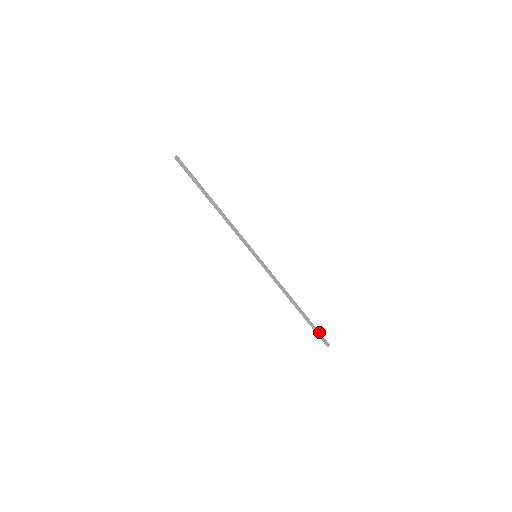
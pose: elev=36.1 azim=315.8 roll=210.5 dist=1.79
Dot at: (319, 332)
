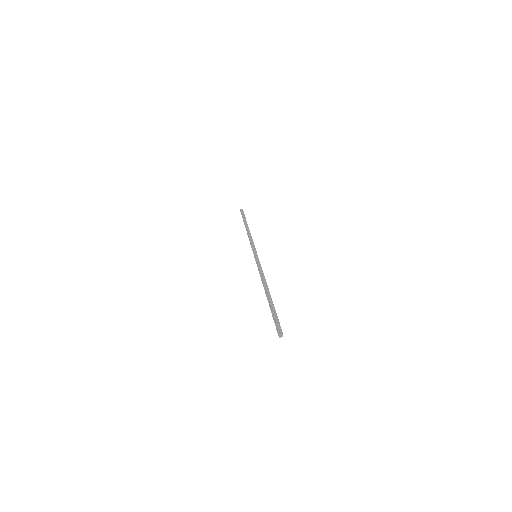
Dot at: occluded
